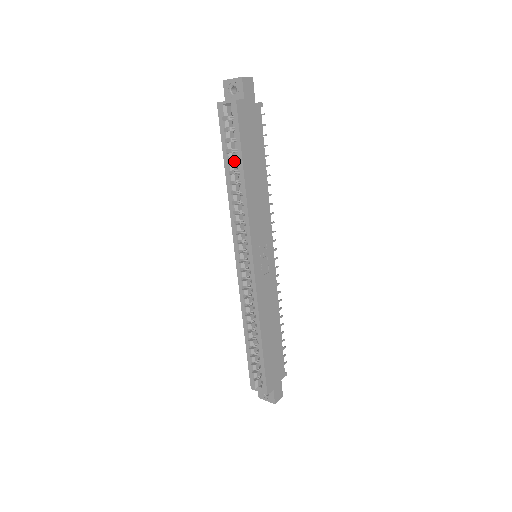
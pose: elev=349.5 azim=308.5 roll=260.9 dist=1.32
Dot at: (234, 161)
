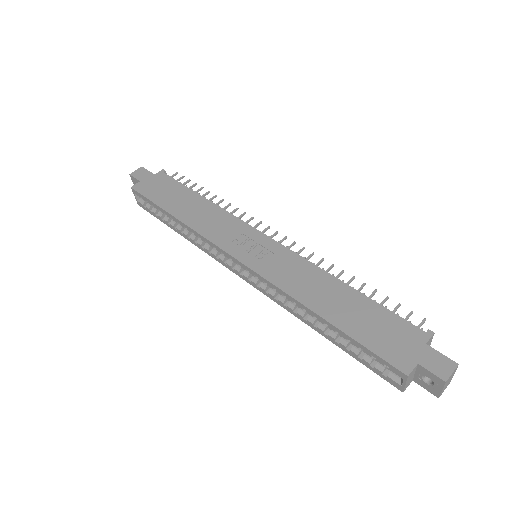
Dot at: occluded
